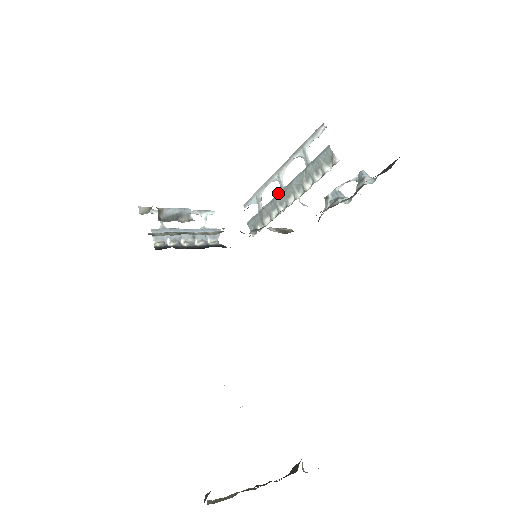
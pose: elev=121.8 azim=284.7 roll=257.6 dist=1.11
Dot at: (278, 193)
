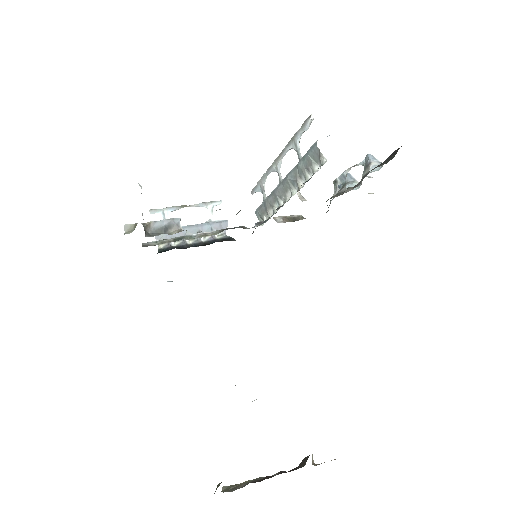
Dot at: (277, 186)
